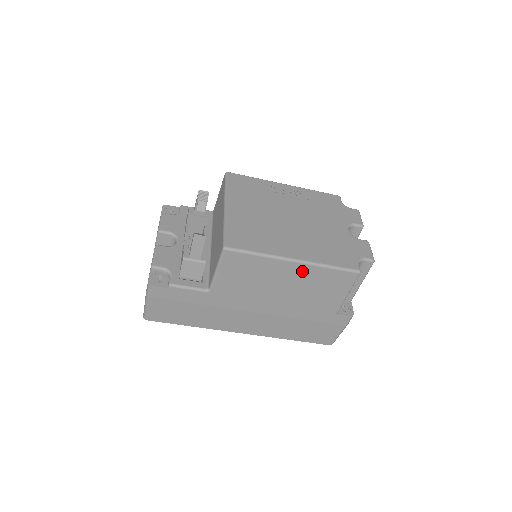
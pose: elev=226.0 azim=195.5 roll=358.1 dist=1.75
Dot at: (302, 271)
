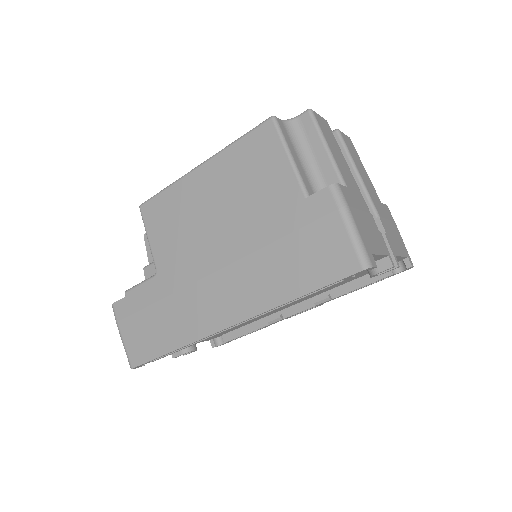
Dot at: (215, 170)
